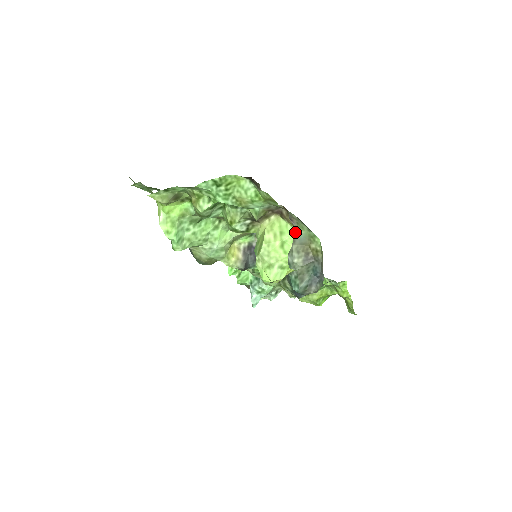
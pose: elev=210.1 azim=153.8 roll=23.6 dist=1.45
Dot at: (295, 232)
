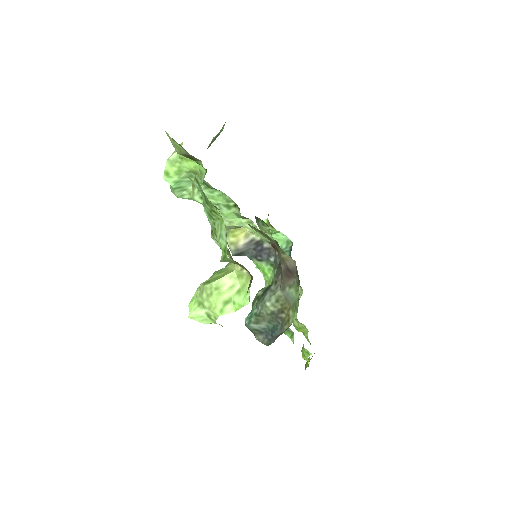
Dot at: (290, 285)
